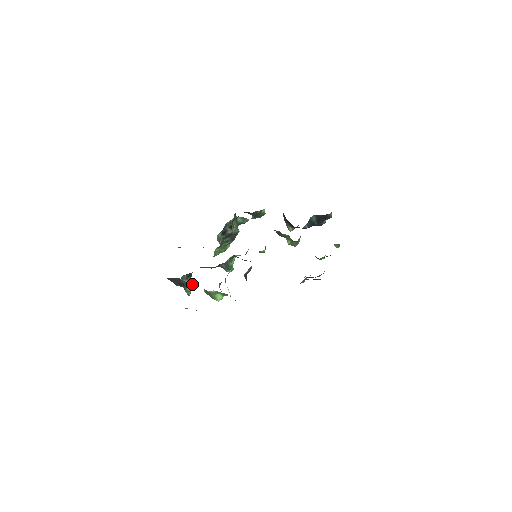
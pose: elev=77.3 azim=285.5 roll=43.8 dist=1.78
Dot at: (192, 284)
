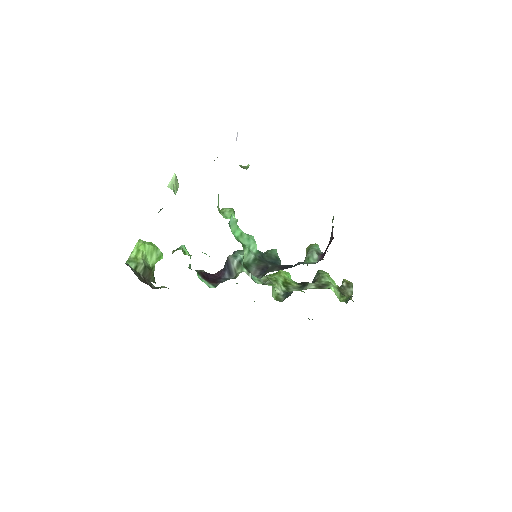
Dot at: occluded
